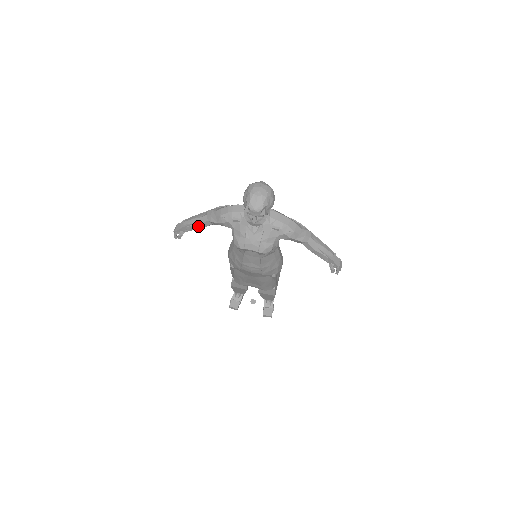
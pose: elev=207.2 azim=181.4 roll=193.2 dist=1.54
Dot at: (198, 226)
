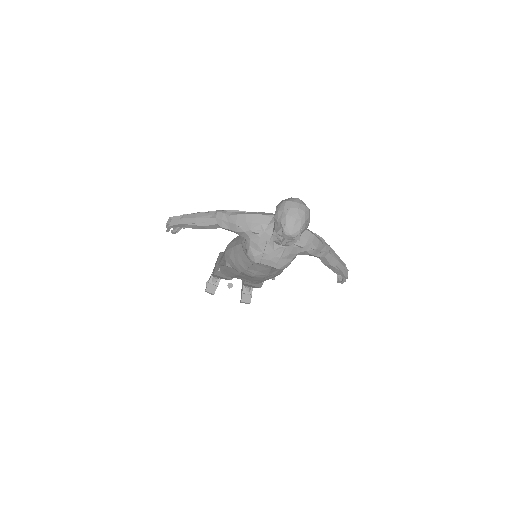
Dot at: (202, 227)
